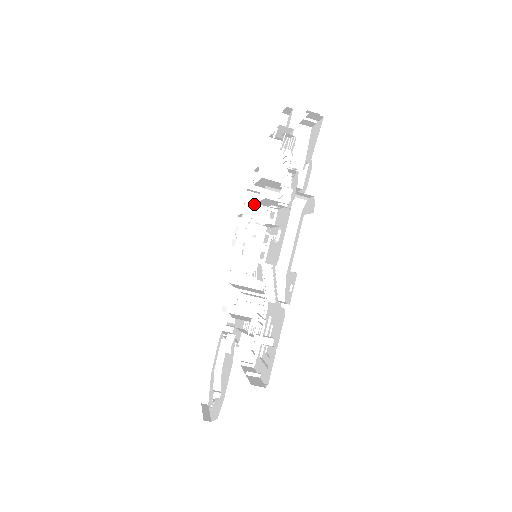
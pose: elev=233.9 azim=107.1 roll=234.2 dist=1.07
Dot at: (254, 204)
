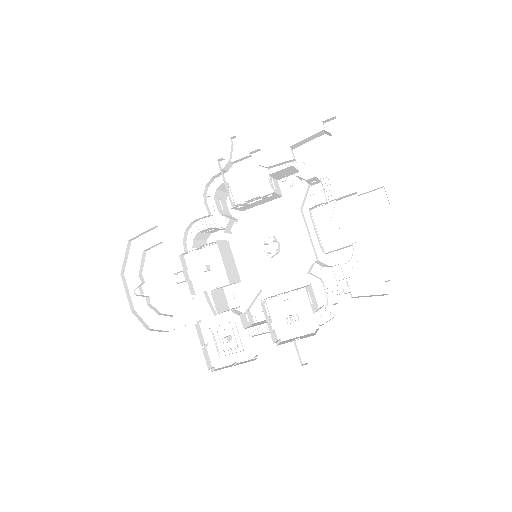
Dot at: (284, 172)
